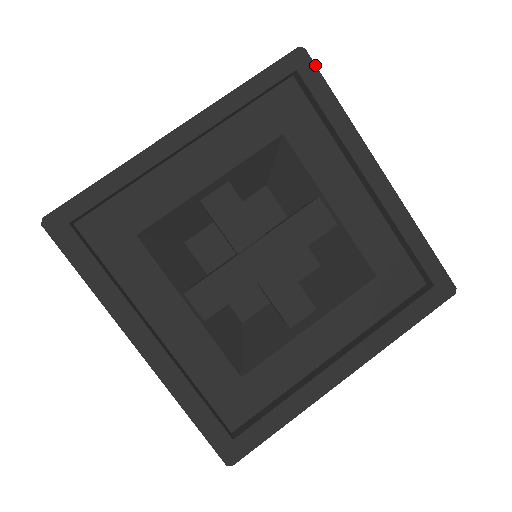
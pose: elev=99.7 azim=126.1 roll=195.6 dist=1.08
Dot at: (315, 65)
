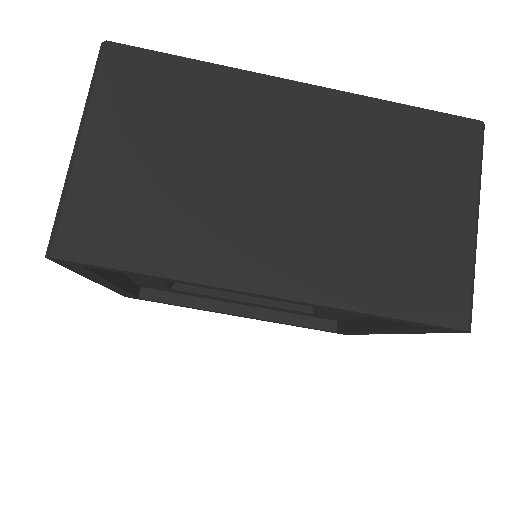
Dot at: occluded
